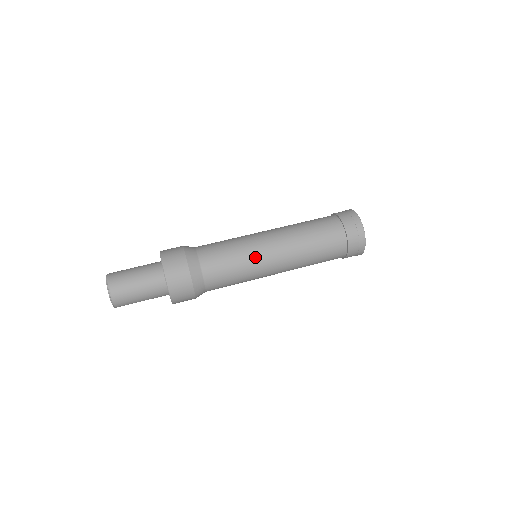
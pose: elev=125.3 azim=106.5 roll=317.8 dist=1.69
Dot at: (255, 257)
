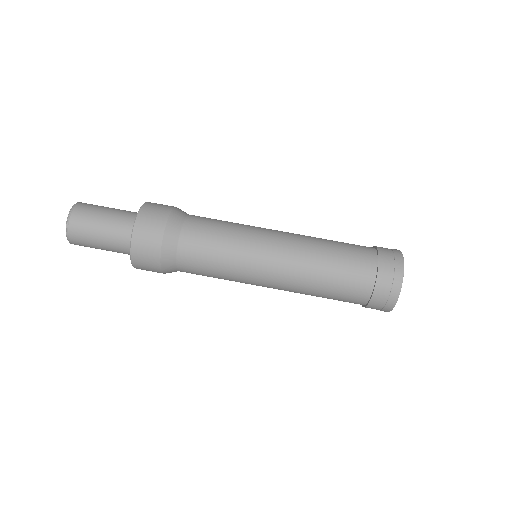
Dot at: (245, 278)
